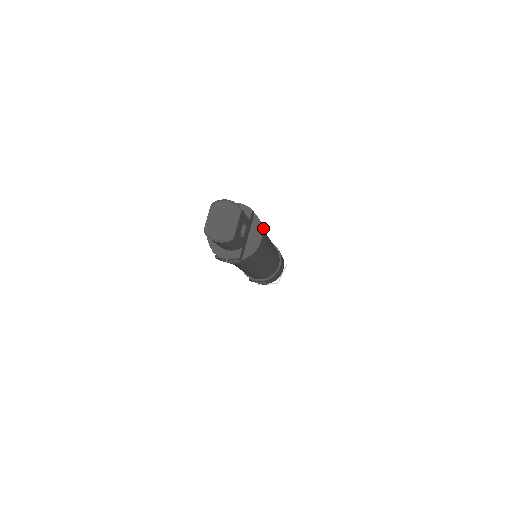
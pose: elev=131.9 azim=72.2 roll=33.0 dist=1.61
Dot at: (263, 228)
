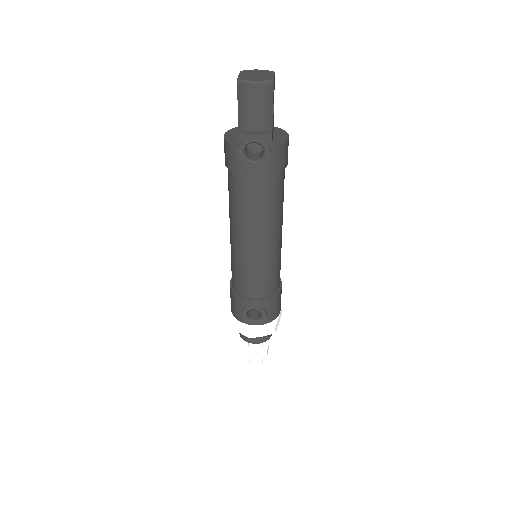
Dot at: occluded
